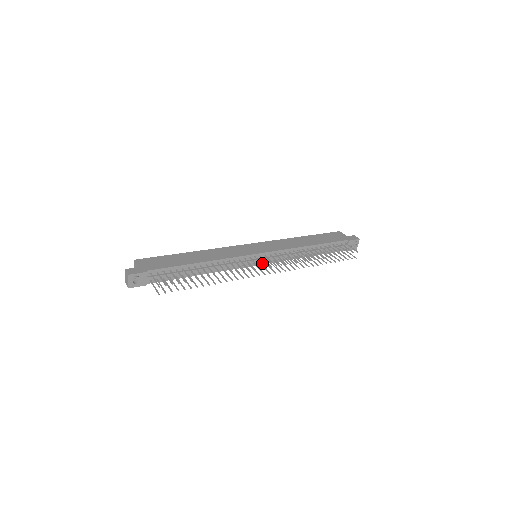
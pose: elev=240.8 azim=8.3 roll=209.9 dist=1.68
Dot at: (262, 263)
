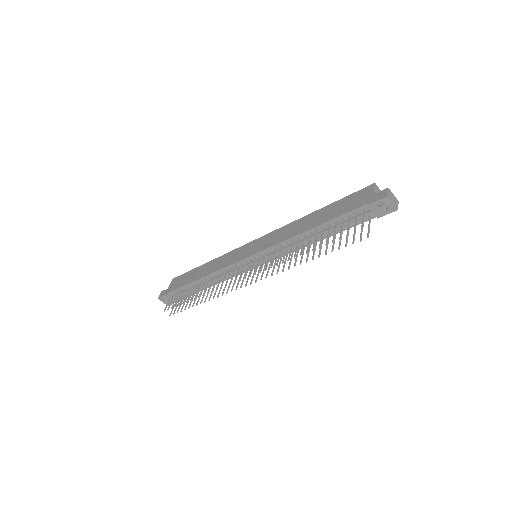
Dot at: (242, 272)
